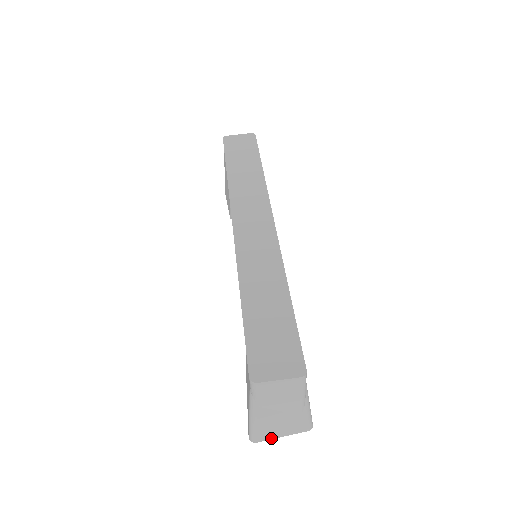
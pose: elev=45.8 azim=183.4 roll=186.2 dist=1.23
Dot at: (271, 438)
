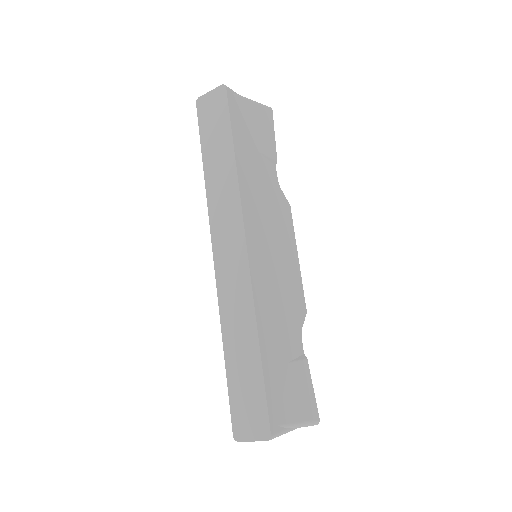
Dot at: occluded
